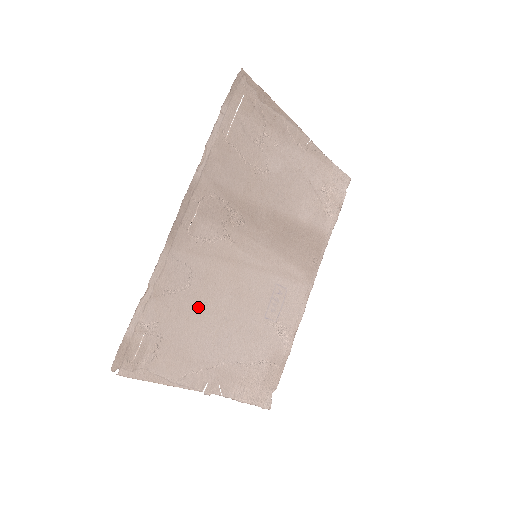
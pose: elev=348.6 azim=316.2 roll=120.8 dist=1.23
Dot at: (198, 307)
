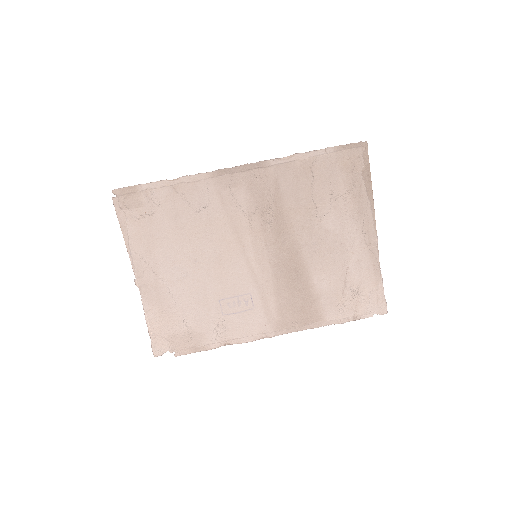
Dot at: (189, 230)
